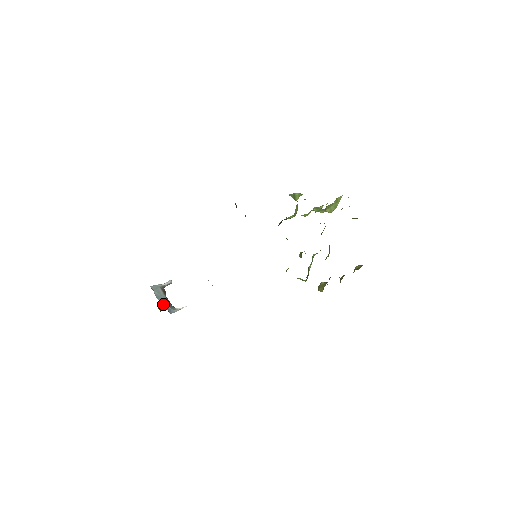
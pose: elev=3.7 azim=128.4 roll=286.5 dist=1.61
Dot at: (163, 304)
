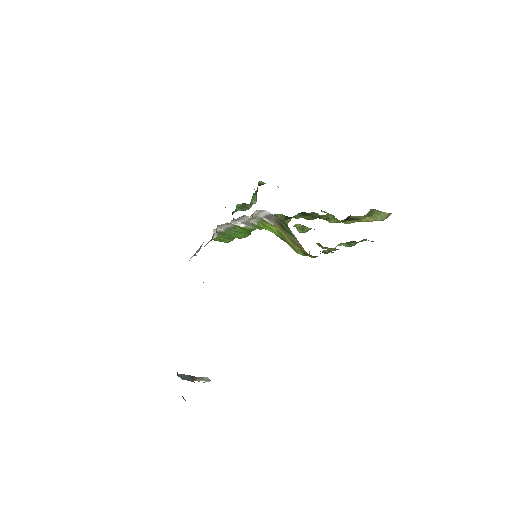
Dot at: (183, 379)
